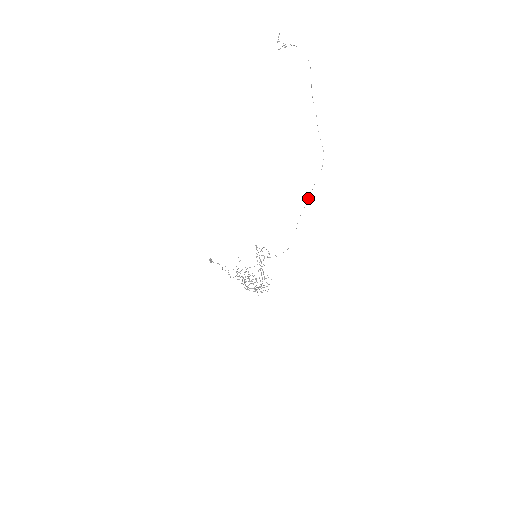
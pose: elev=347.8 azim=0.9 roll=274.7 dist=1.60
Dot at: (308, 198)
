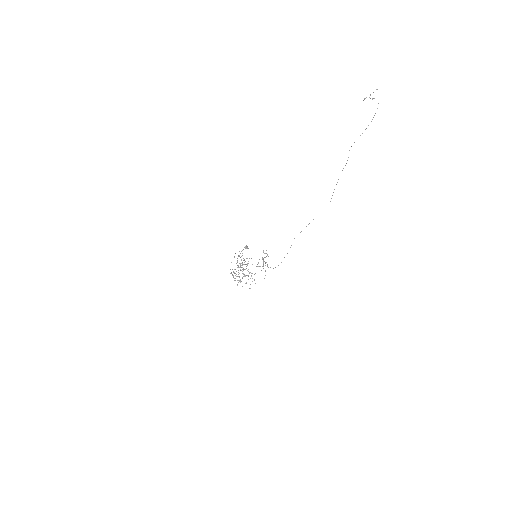
Dot at: occluded
